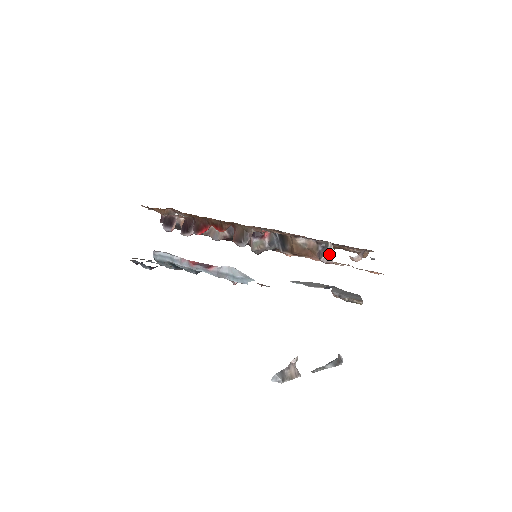
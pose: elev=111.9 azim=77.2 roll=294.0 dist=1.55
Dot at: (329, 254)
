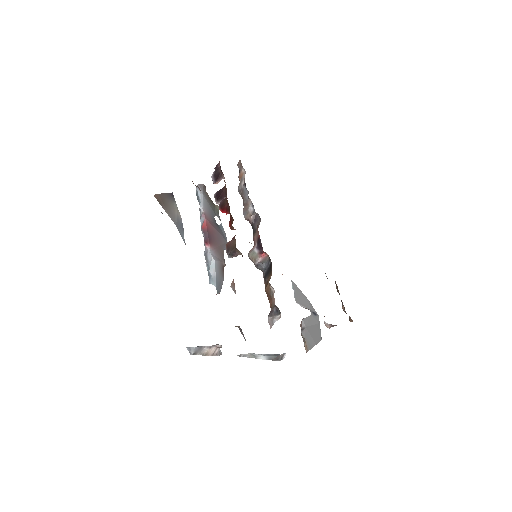
Dot at: (273, 321)
